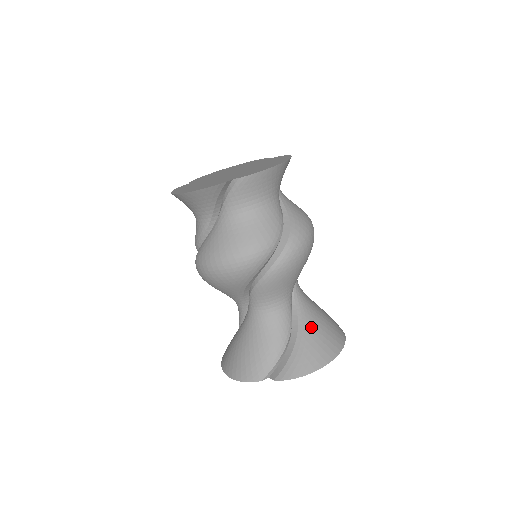
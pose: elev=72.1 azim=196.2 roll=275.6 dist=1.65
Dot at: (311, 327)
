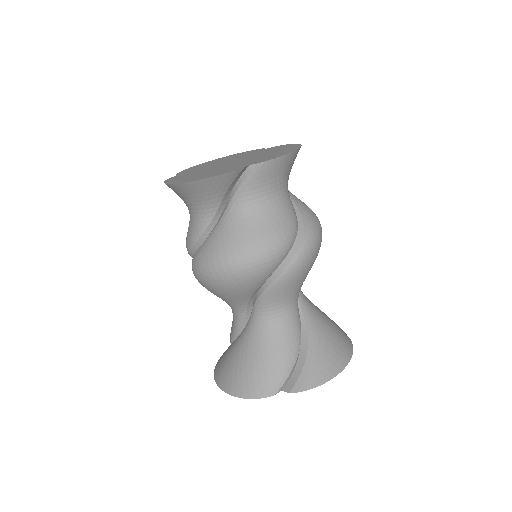
Dot at: (321, 330)
